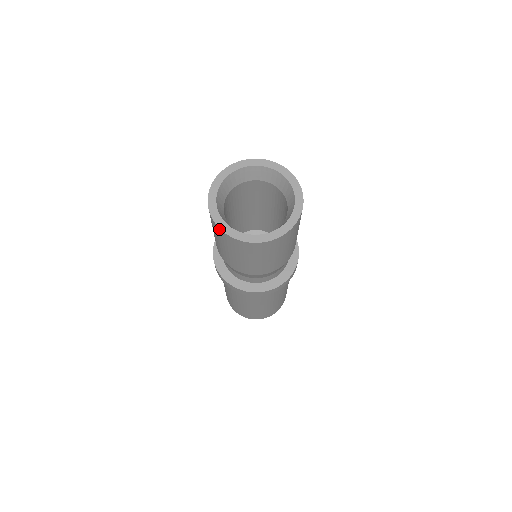
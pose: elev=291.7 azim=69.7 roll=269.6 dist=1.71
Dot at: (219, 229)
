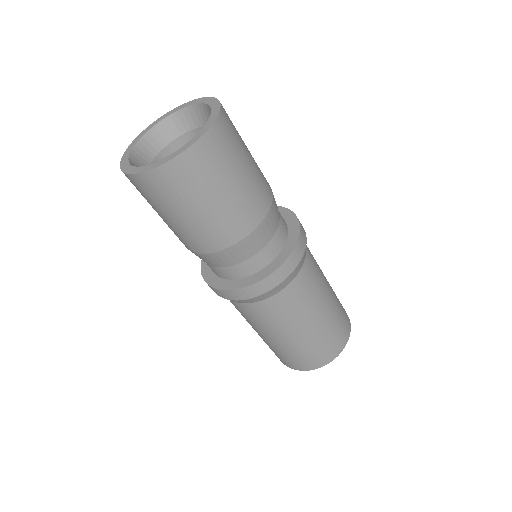
Dot at: (136, 177)
